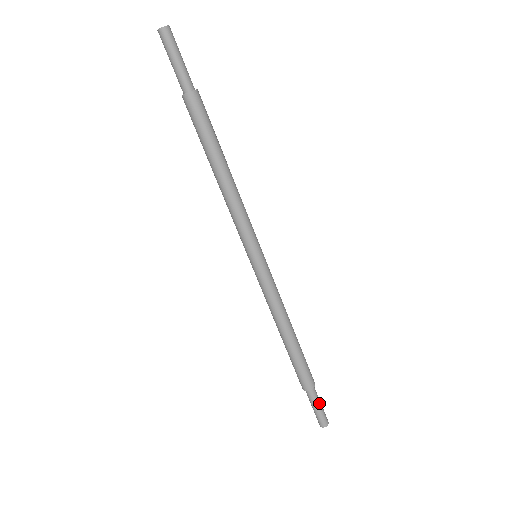
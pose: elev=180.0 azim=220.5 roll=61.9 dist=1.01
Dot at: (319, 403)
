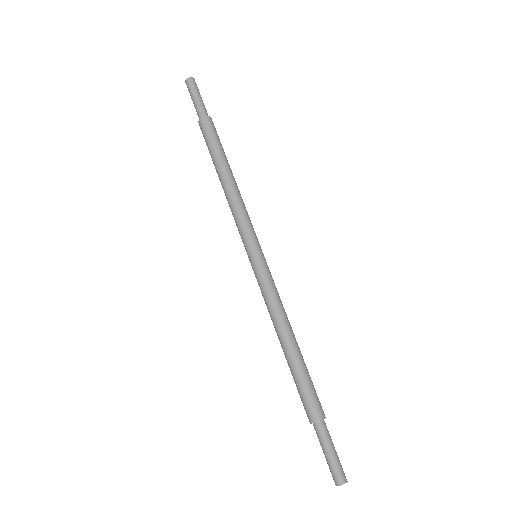
Dot at: (331, 446)
